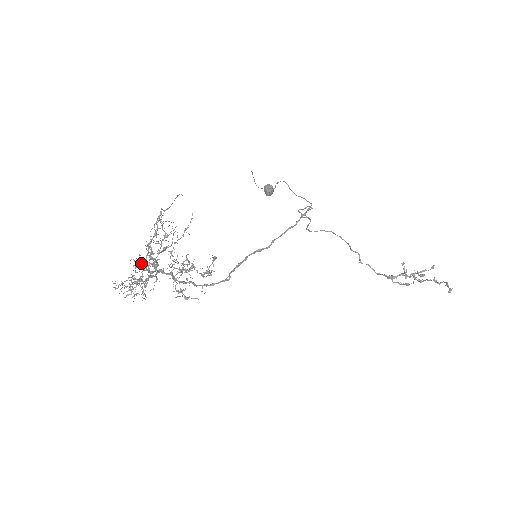
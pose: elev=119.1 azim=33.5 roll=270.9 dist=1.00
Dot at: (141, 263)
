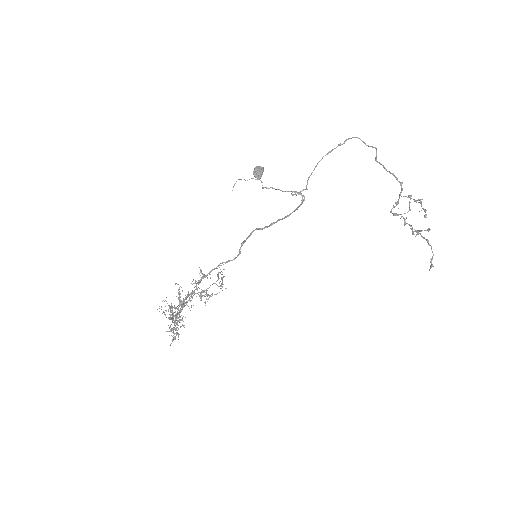
Dot at: (171, 311)
